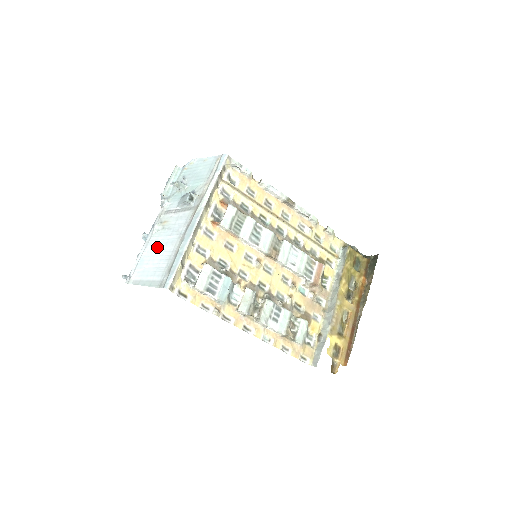
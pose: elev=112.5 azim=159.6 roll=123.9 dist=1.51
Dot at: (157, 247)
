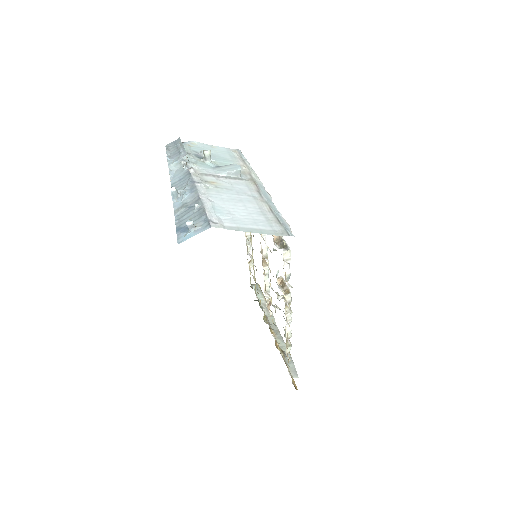
Dot at: (229, 201)
